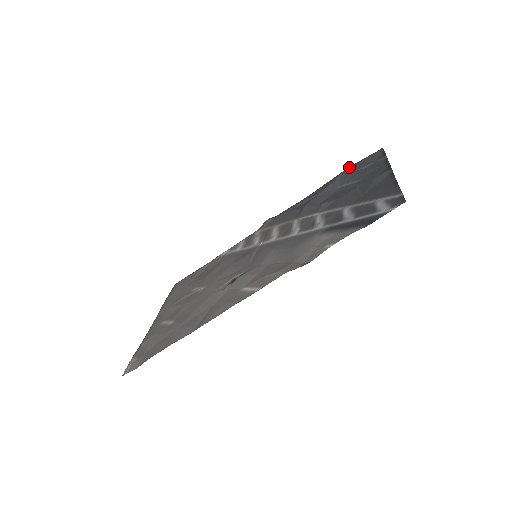
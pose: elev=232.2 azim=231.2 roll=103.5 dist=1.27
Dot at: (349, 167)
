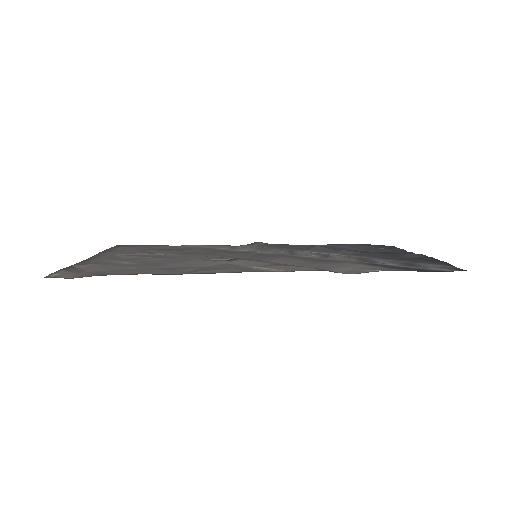
Dot at: occluded
